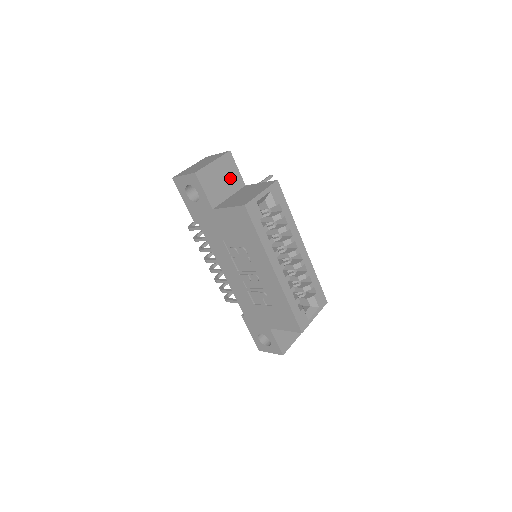
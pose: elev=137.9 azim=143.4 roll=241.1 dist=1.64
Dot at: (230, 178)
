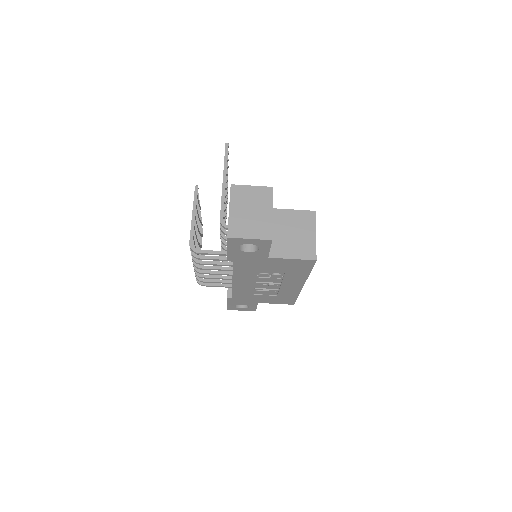
Dot at: occluded
